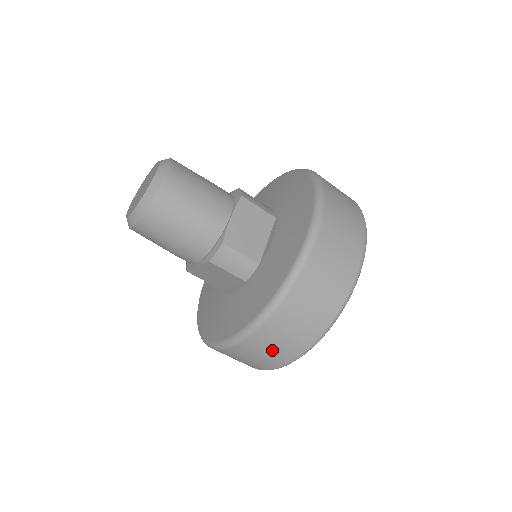
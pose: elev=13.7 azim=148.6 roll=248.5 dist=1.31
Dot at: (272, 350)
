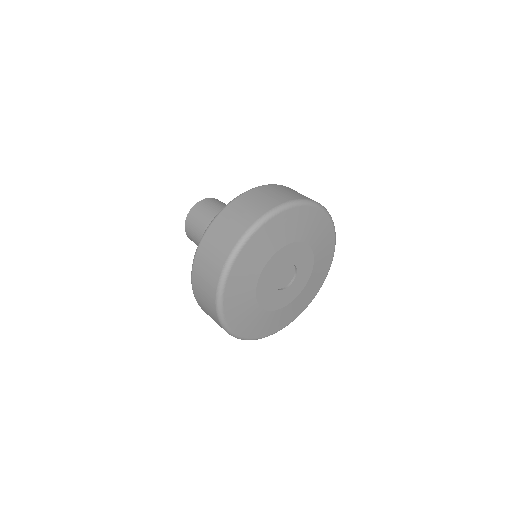
Dot at: (212, 257)
